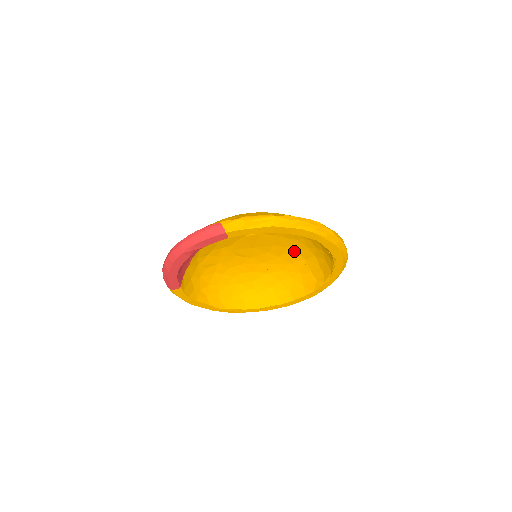
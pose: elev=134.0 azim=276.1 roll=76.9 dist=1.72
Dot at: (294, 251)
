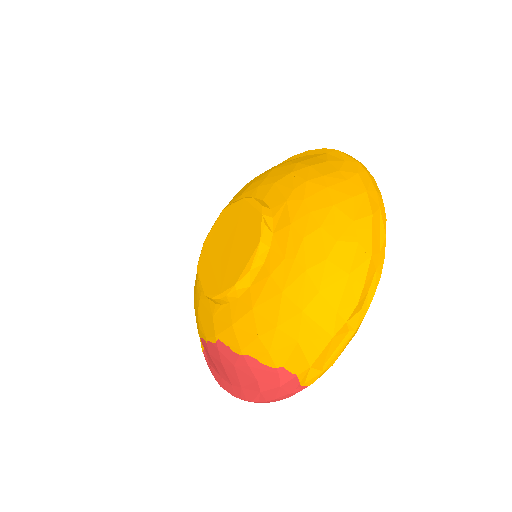
Dot at: occluded
